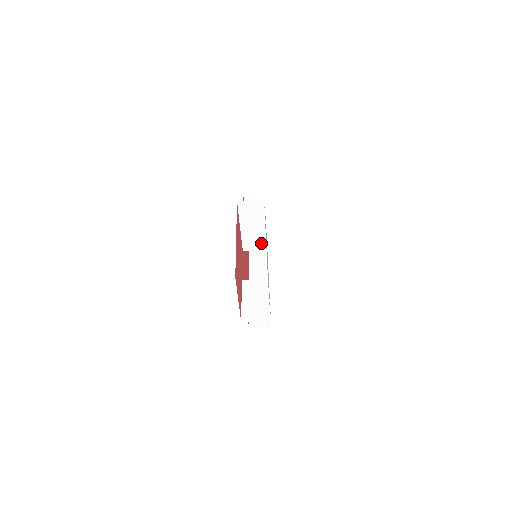
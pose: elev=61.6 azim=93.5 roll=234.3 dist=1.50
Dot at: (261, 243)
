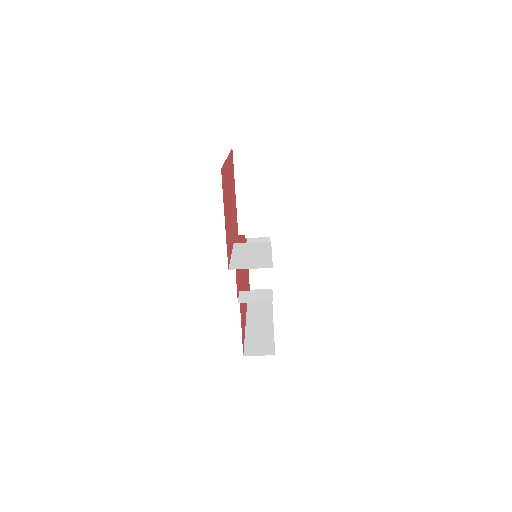
Dot at: (262, 221)
